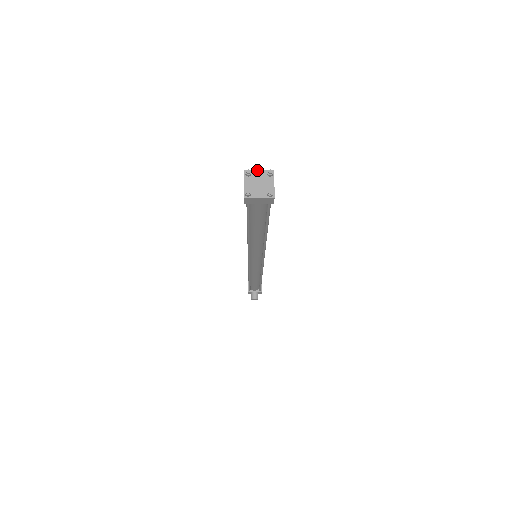
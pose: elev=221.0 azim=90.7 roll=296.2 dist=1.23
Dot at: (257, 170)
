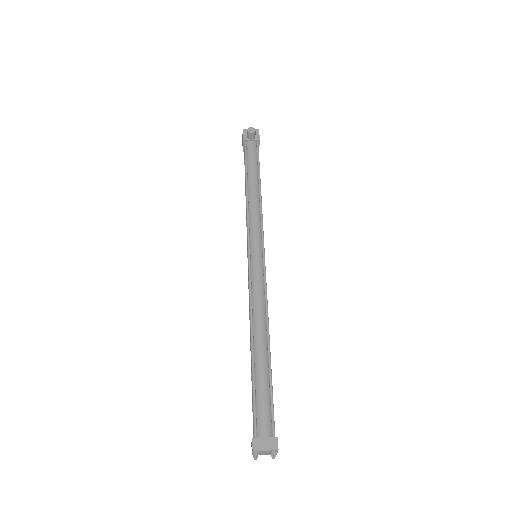
Dot at: (264, 451)
